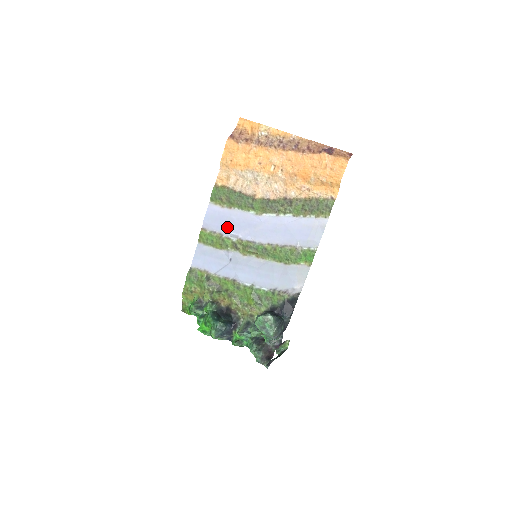
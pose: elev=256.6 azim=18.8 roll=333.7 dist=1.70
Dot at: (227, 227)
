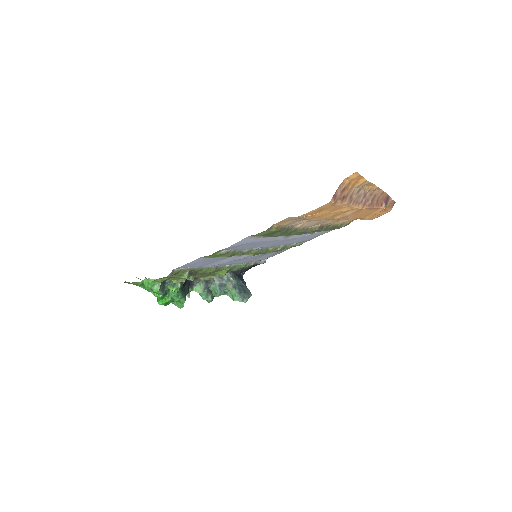
Dot at: occluded
